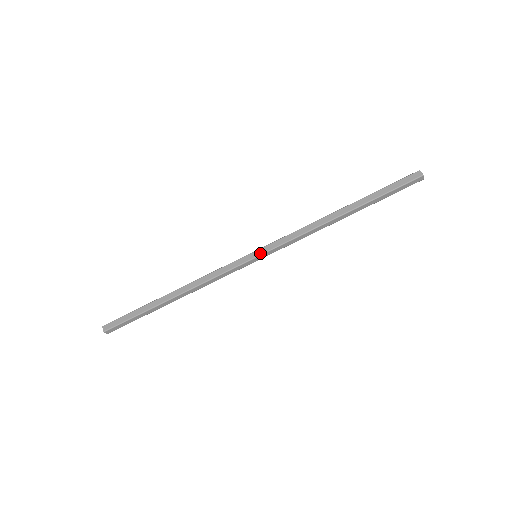
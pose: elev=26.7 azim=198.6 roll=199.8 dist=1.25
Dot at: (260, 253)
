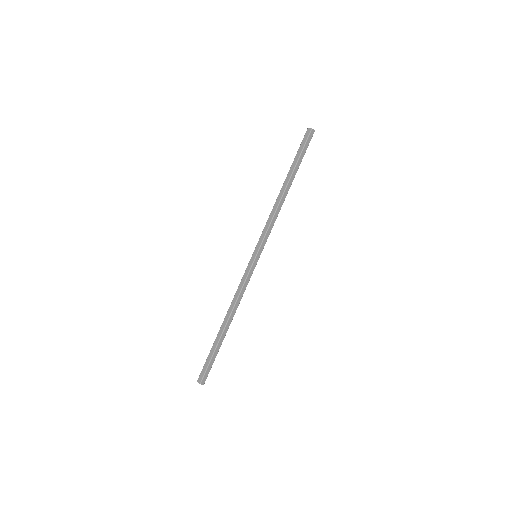
Dot at: (256, 252)
